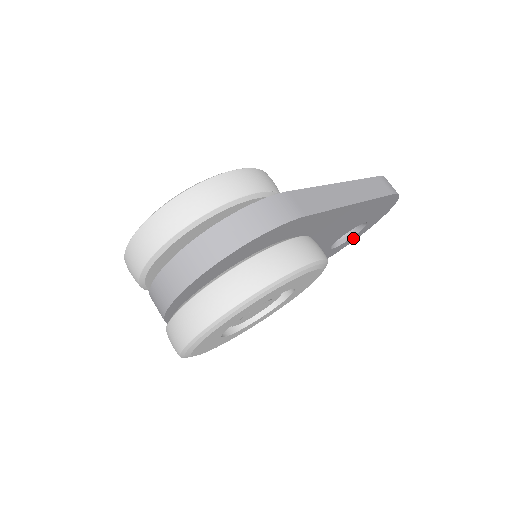
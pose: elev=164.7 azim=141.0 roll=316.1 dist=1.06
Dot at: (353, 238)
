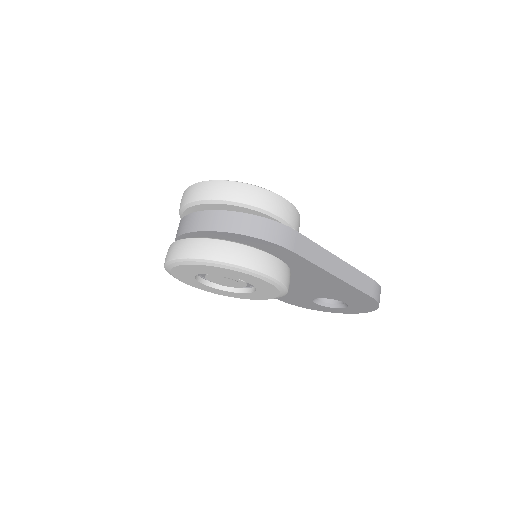
Dot at: (335, 310)
